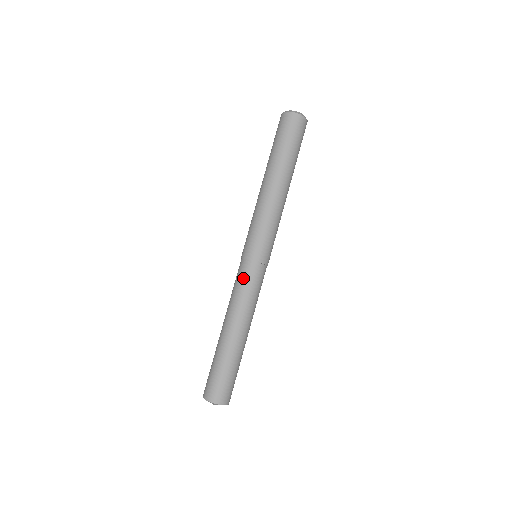
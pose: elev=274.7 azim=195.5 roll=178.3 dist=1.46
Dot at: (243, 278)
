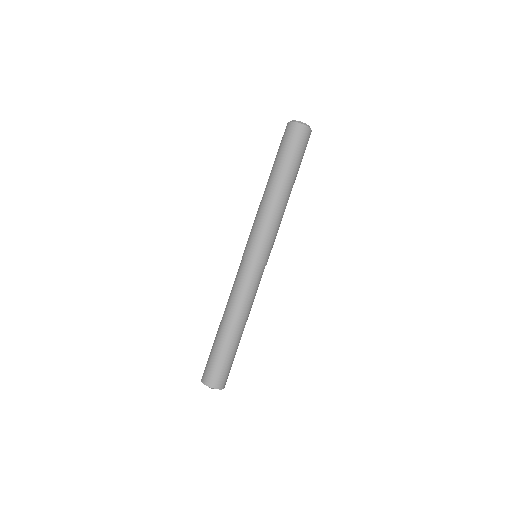
Dot at: (238, 275)
